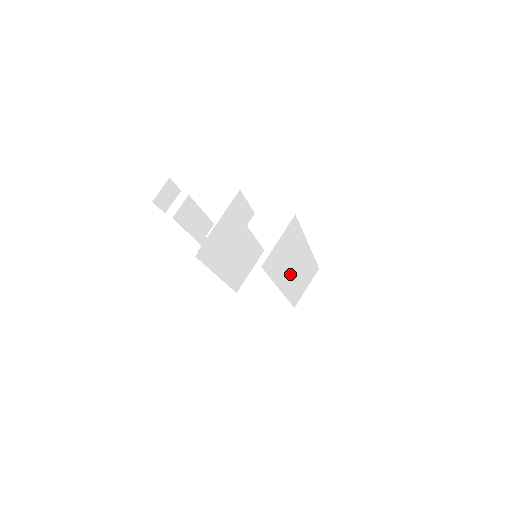
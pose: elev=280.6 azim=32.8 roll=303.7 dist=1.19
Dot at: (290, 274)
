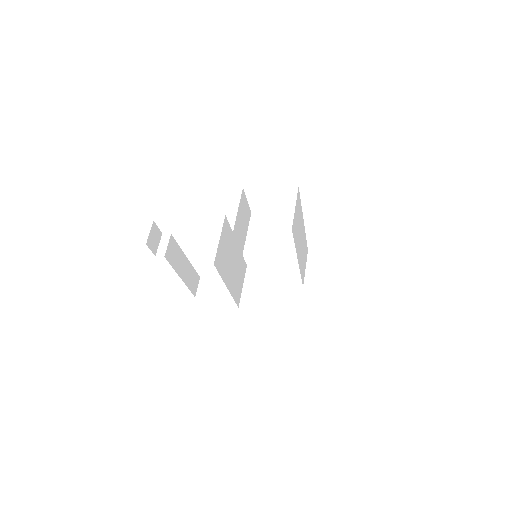
Dot at: (300, 247)
